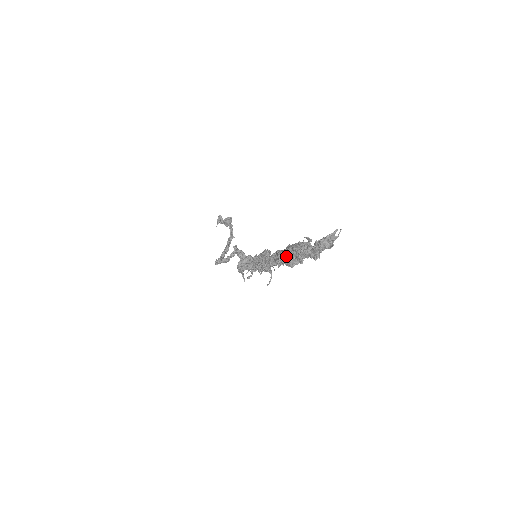
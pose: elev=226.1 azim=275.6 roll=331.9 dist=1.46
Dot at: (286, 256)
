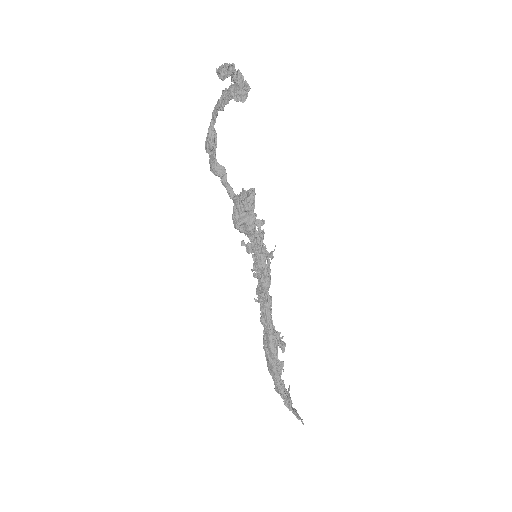
Dot at: (268, 363)
